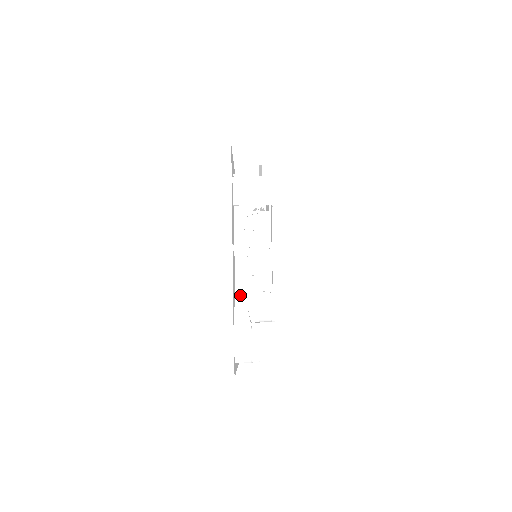
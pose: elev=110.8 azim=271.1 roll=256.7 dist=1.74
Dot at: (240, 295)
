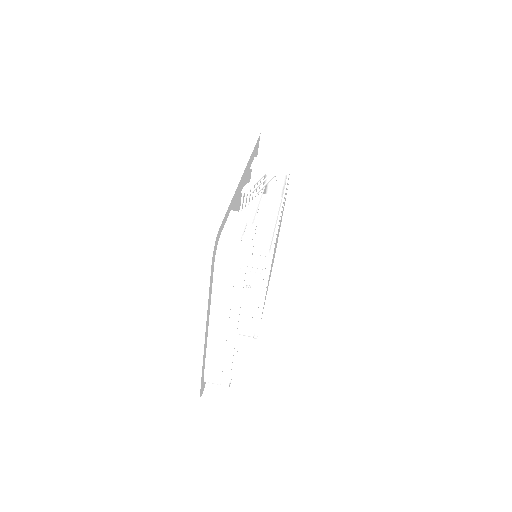
Dot at: occluded
